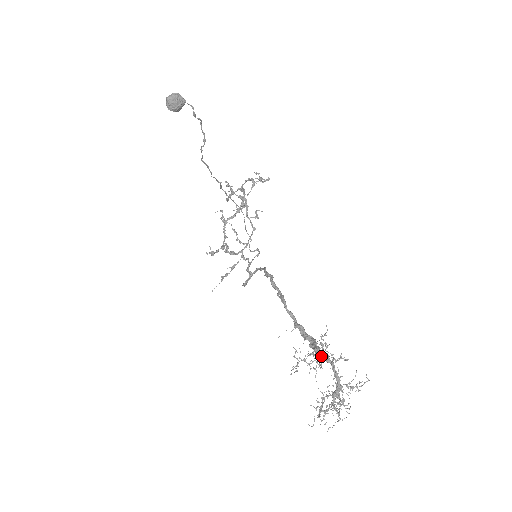
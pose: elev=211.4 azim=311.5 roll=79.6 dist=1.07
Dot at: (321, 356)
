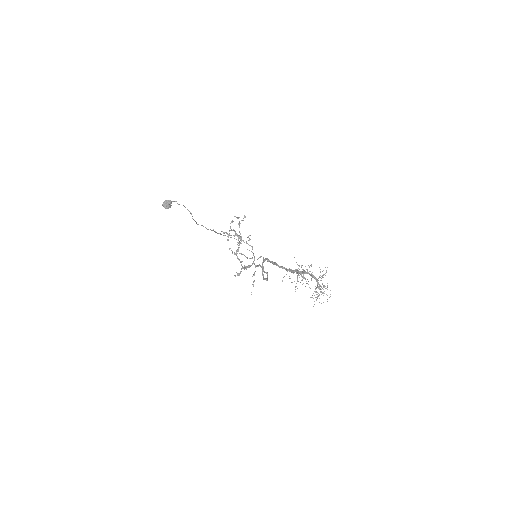
Dot at: (302, 273)
